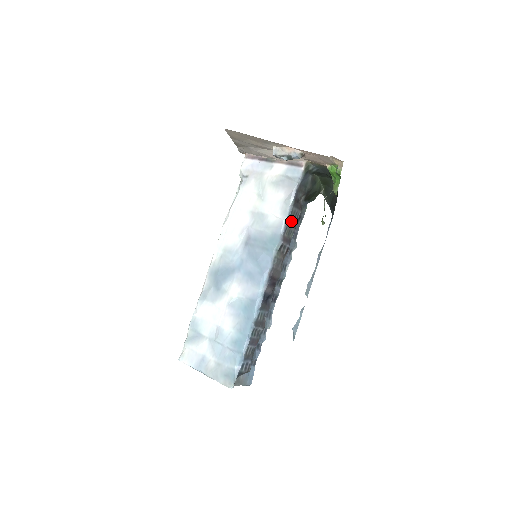
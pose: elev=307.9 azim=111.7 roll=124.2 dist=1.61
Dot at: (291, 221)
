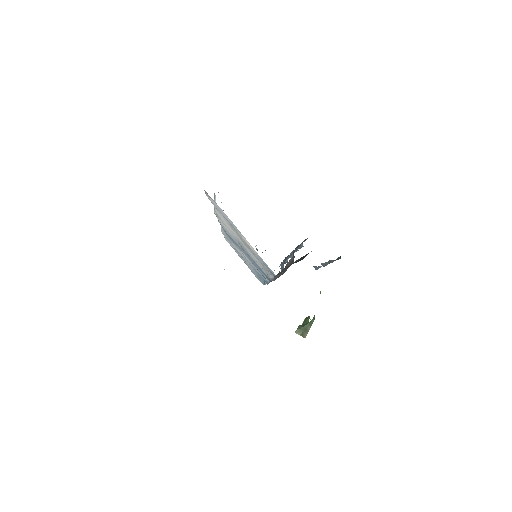
Dot at: occluded
